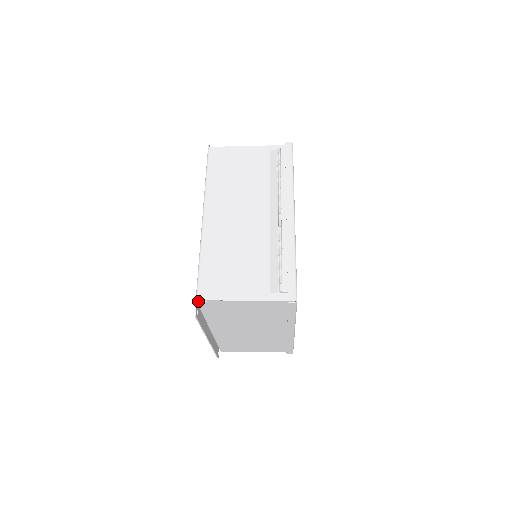
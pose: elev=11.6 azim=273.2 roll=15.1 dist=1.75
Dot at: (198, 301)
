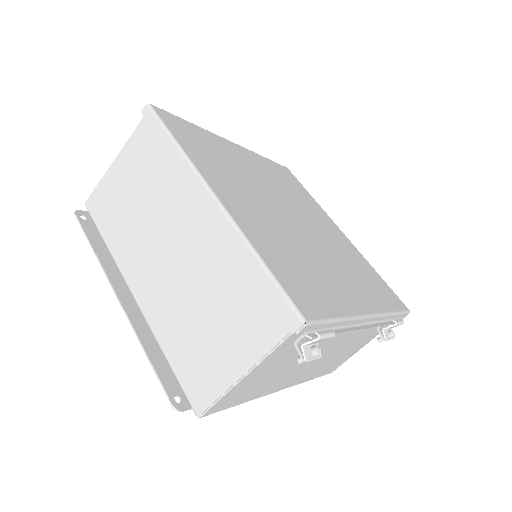
Dot at: (85, 203)
